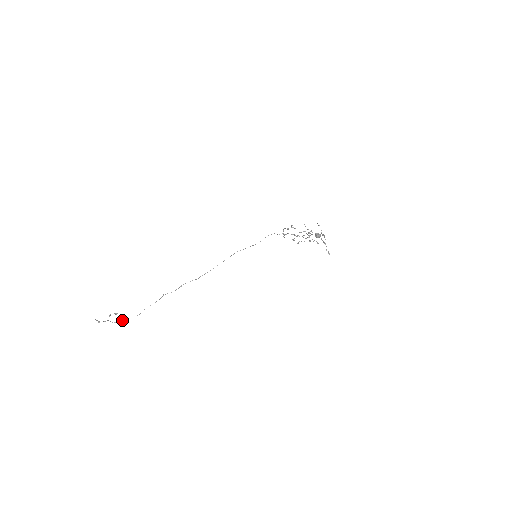
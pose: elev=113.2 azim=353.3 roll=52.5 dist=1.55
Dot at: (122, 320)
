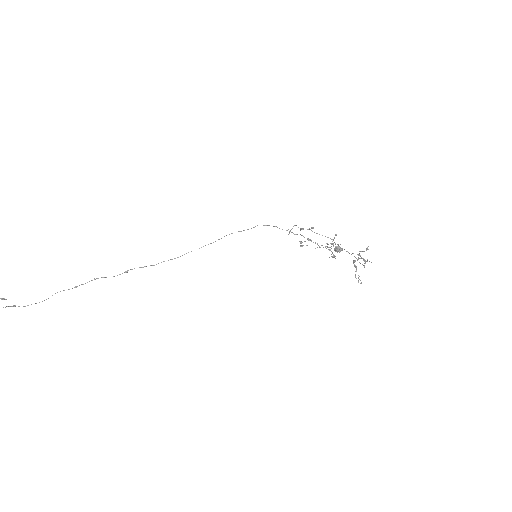
Dot at: (6, 306)
